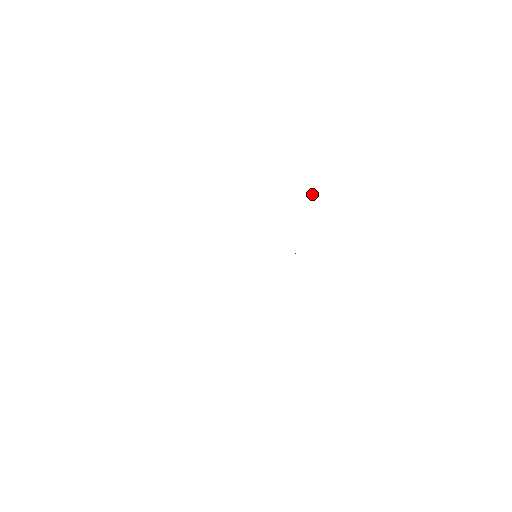
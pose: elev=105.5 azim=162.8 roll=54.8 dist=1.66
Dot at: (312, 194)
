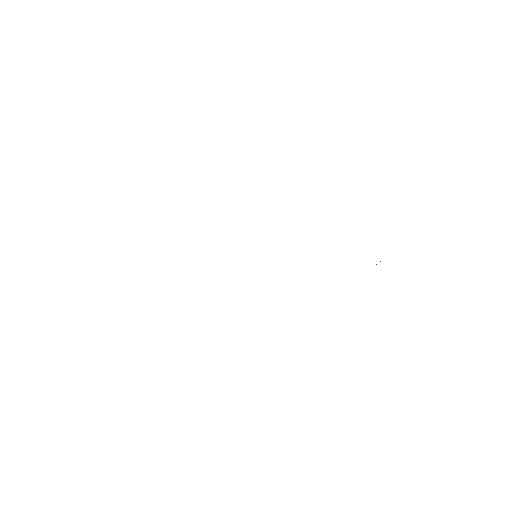
Dot at: occluded
